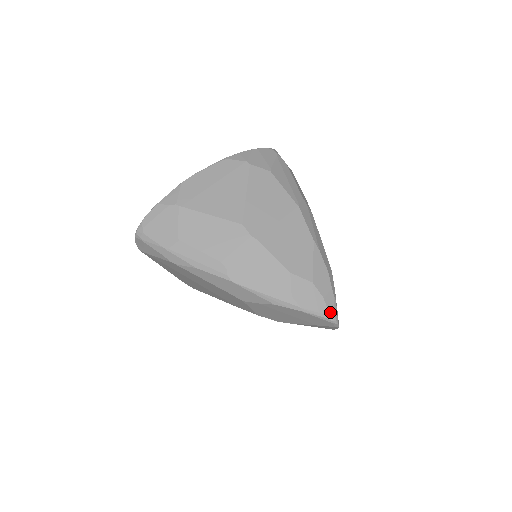
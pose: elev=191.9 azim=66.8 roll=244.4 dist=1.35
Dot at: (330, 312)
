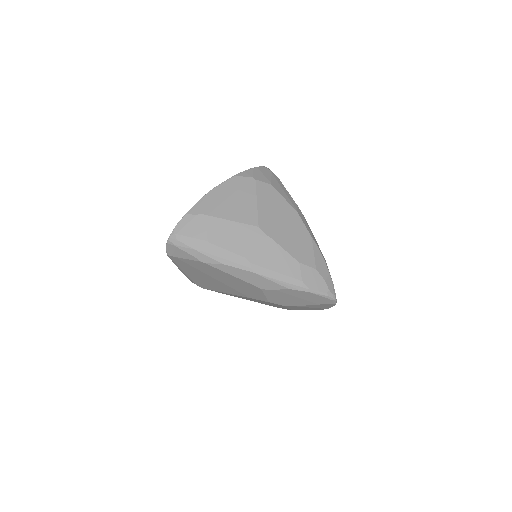
Dot at: (331, 291)
